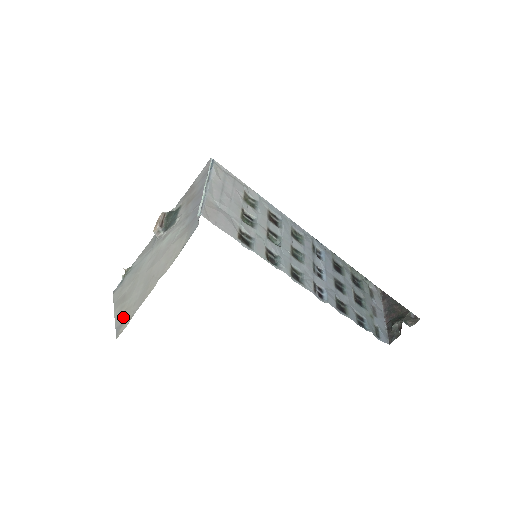
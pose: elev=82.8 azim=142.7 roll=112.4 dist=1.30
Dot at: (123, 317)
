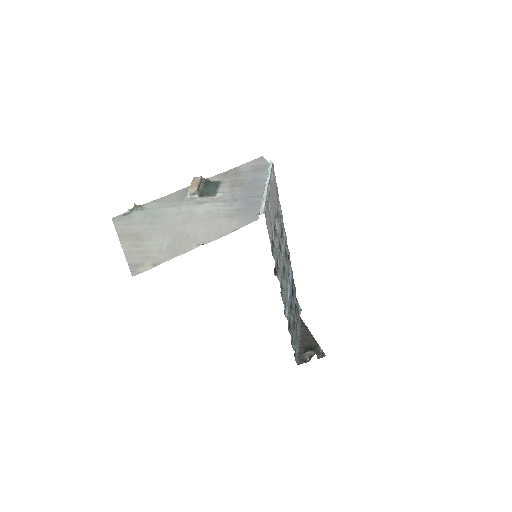
Dot at: (140, 257)
